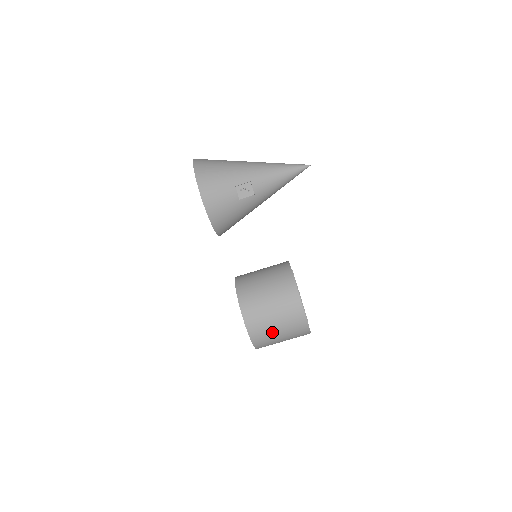
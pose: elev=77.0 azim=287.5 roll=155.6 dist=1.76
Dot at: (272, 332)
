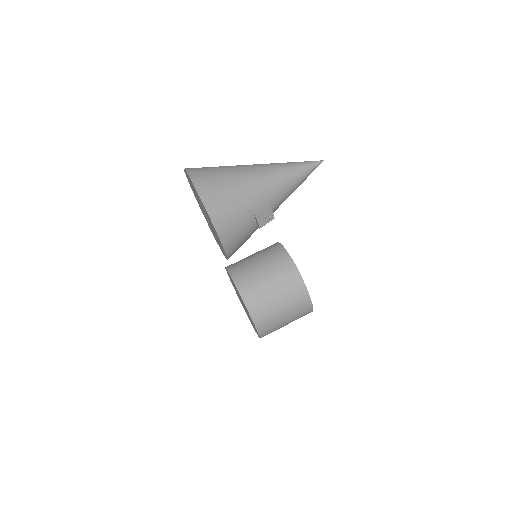
Dot at: (280, 327)
